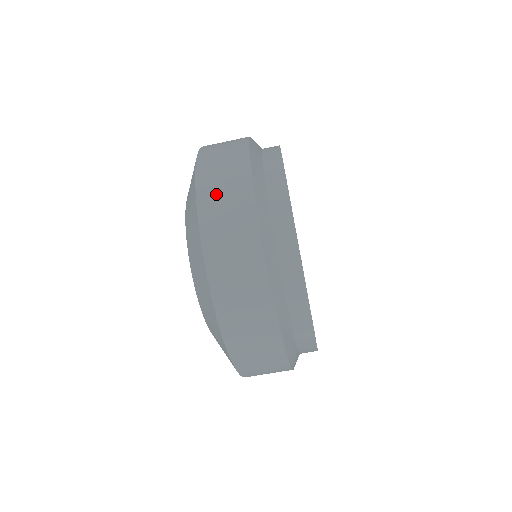
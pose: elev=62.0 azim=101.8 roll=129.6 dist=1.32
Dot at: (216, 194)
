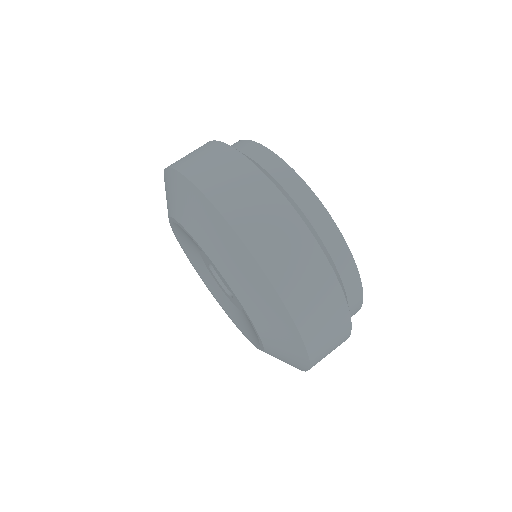
Dot at: occluded
